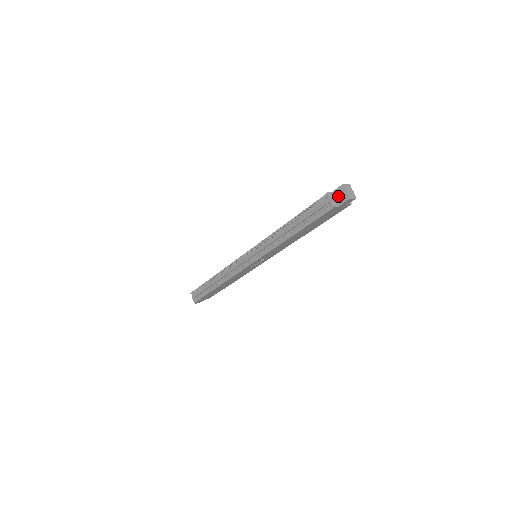
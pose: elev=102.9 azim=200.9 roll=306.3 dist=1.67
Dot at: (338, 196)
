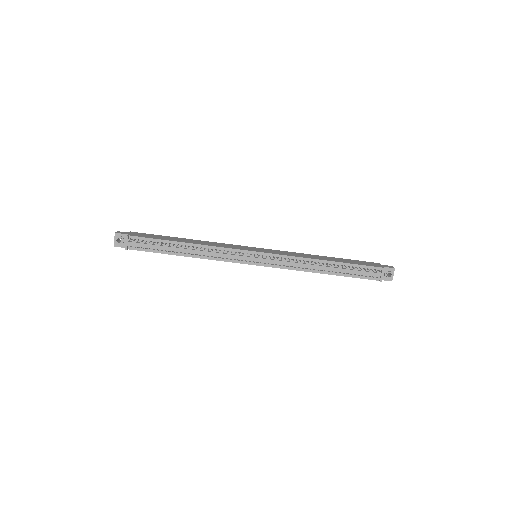
Dot at: occluded
